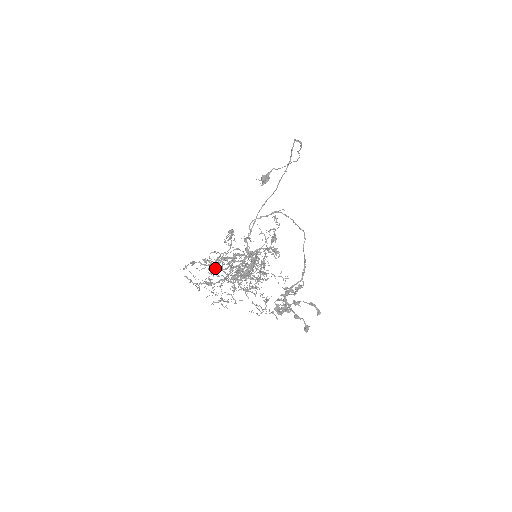
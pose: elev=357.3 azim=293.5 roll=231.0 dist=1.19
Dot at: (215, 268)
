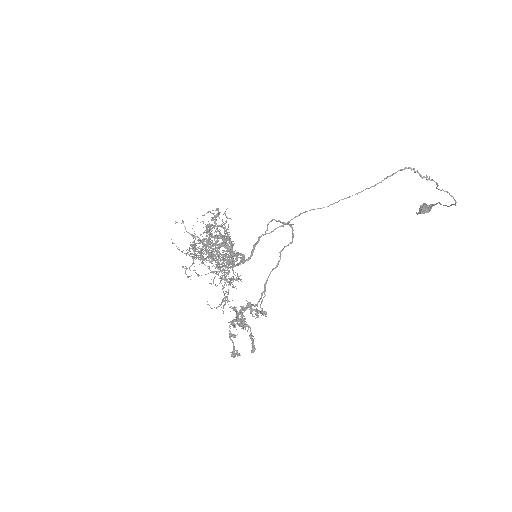
Dot at: occluded
